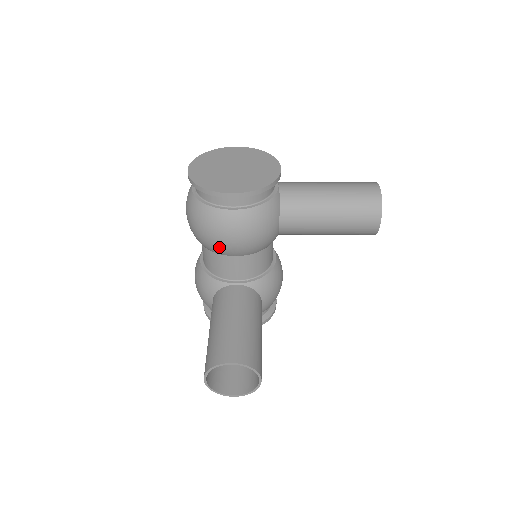
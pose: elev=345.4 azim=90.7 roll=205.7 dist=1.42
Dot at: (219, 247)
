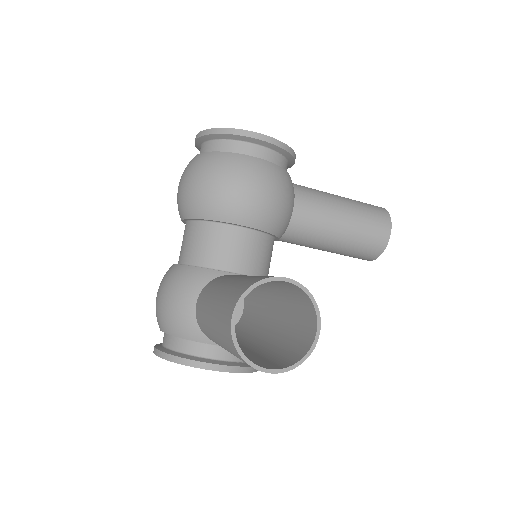
Dot at: (232, 203)
